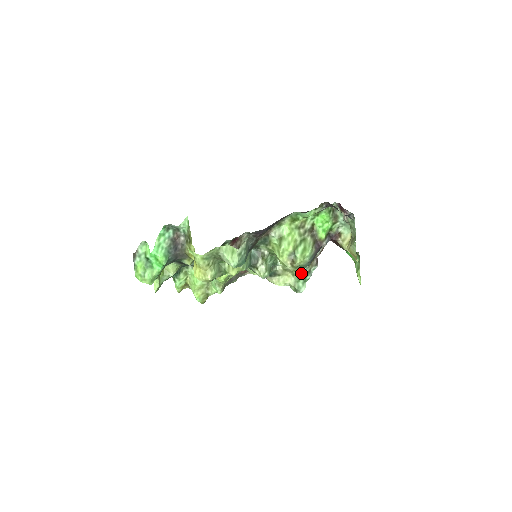
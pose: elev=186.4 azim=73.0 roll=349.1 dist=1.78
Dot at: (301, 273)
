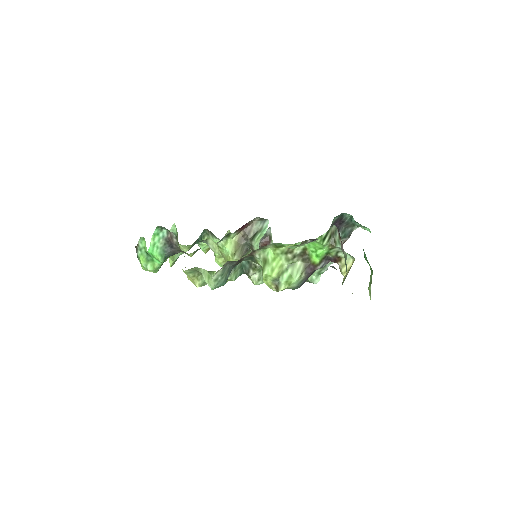
Dot at: occluded
